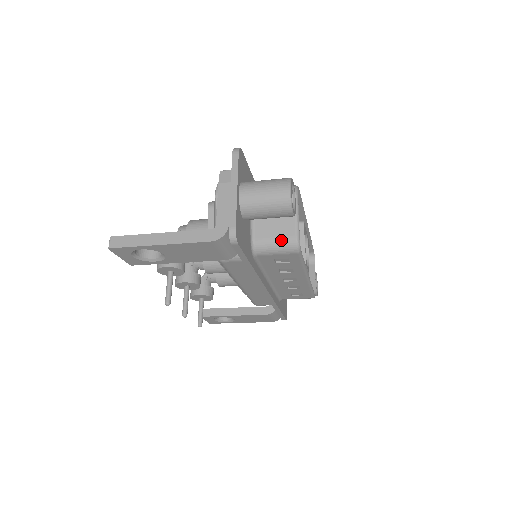
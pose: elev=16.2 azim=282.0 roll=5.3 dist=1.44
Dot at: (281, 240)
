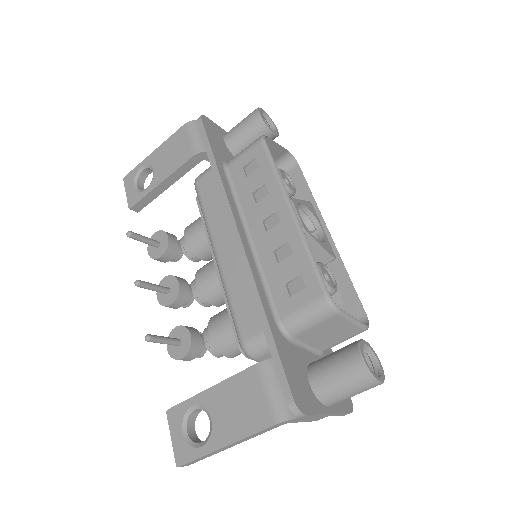
Dot at: occluded
